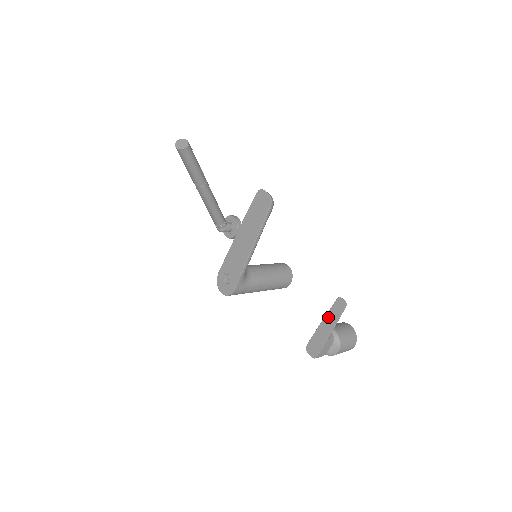
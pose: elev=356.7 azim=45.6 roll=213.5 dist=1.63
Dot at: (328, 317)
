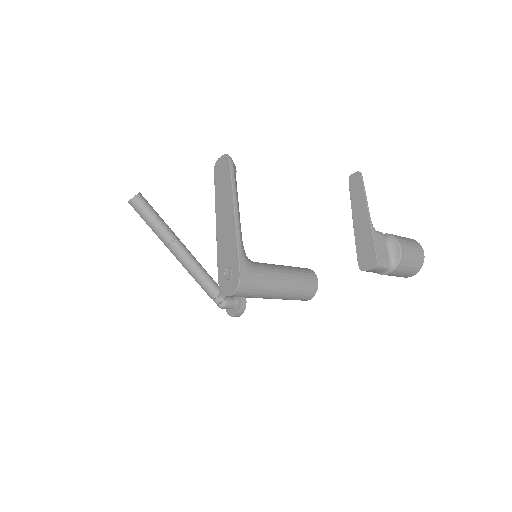
Dot at: (354, 206)
